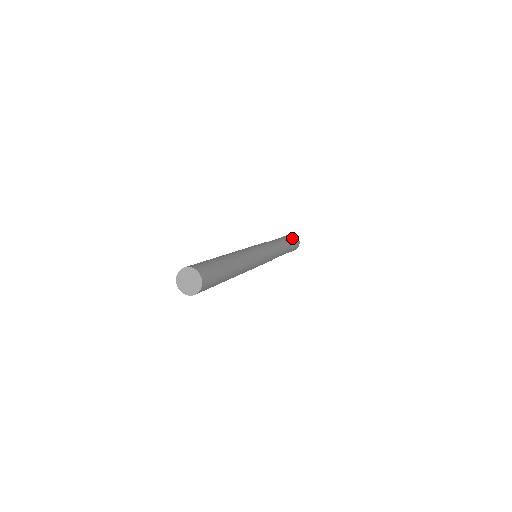
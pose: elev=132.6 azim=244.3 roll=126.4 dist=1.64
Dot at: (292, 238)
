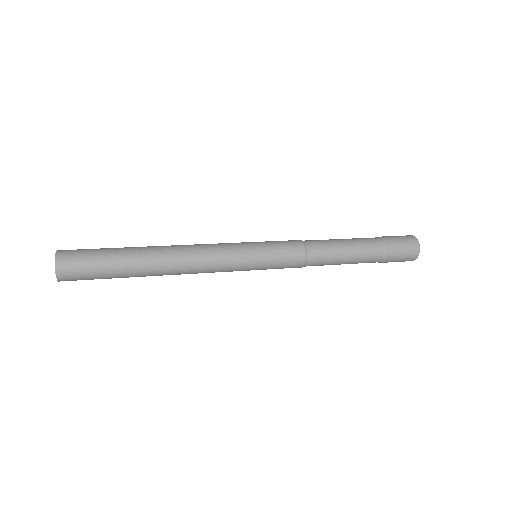
Dot at: (392, 241)
